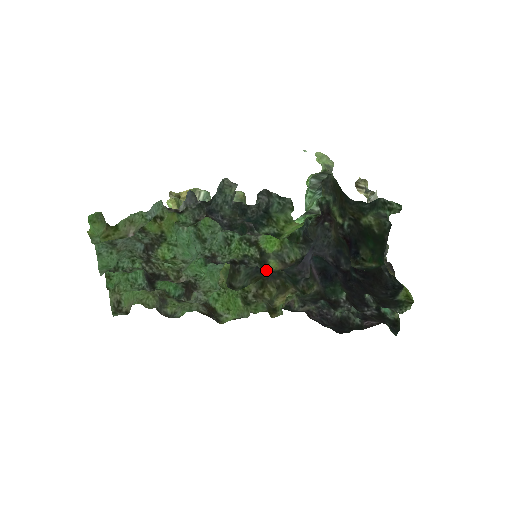
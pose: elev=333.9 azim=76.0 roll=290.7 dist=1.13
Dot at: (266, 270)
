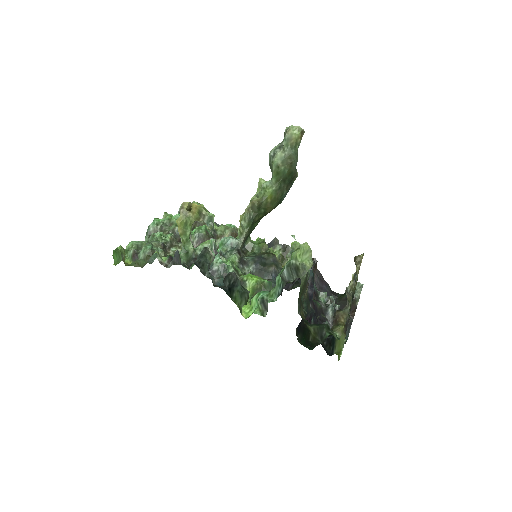
Dot at: occluded
